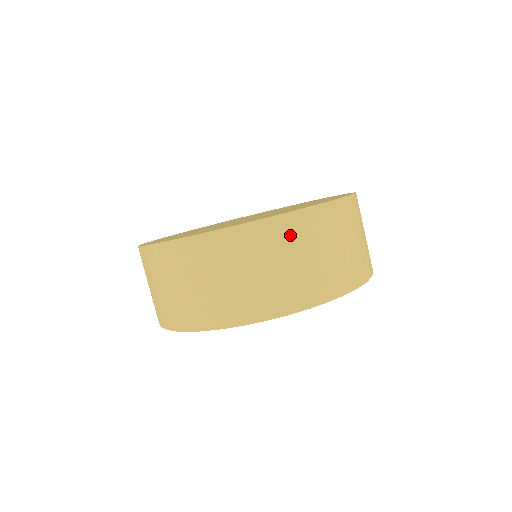
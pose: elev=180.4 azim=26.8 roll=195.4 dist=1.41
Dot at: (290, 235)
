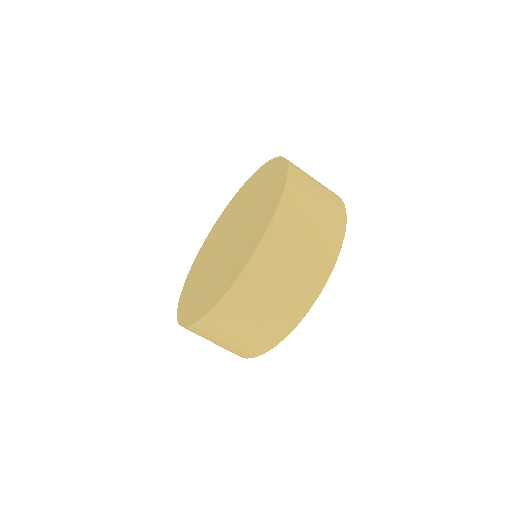
Dot at: (234, 311)
